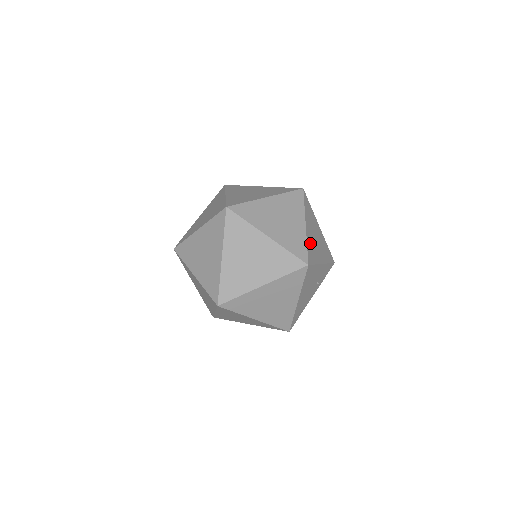
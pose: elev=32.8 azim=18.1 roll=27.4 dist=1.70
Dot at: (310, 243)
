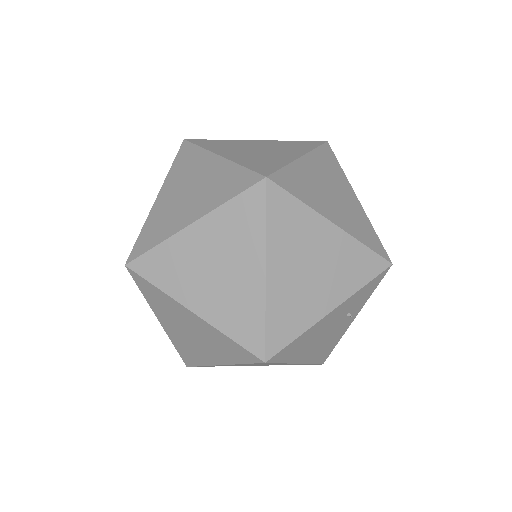
Dot at: (281, 303)
